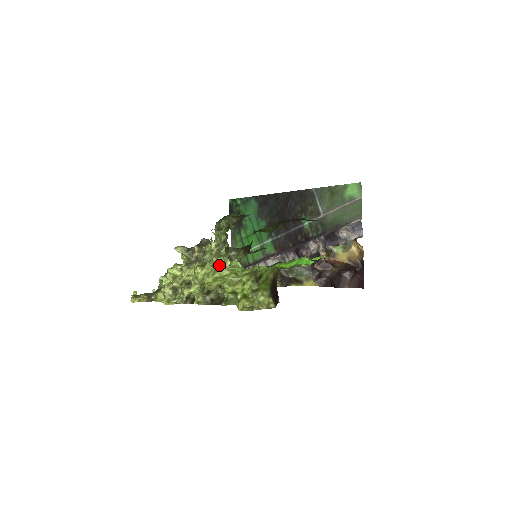
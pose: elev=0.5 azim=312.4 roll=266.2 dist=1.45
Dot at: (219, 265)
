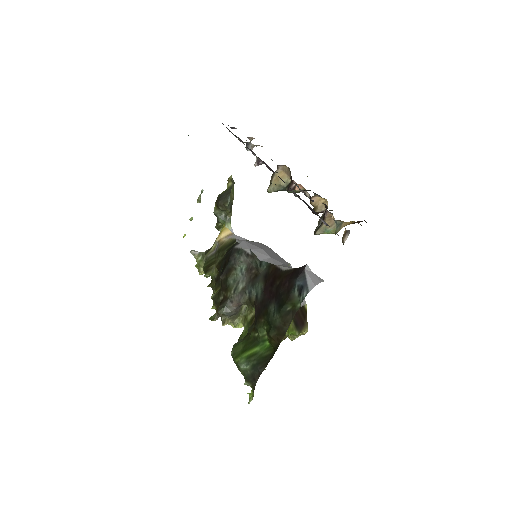
Dot at: occluded
